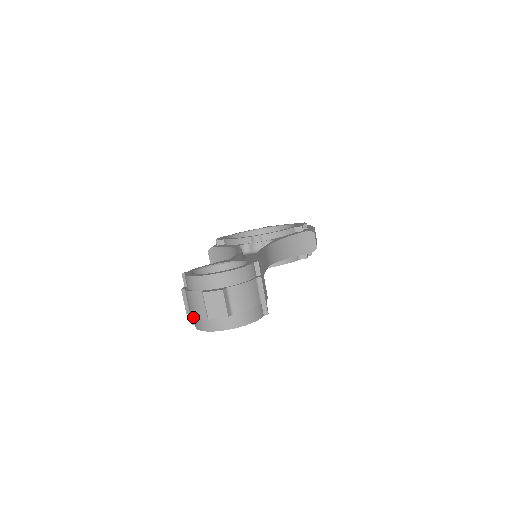
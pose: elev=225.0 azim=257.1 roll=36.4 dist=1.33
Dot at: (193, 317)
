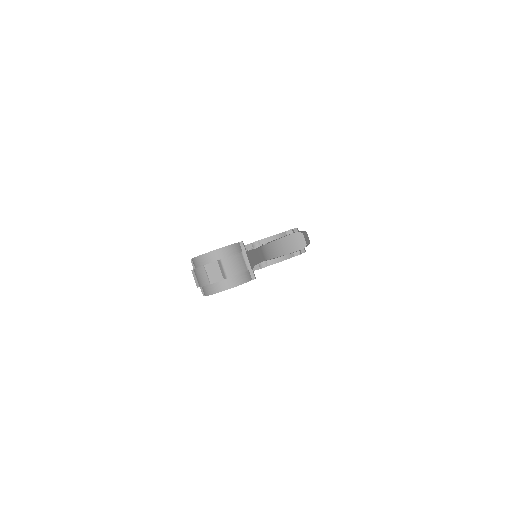
Dot at: (202, 289)
